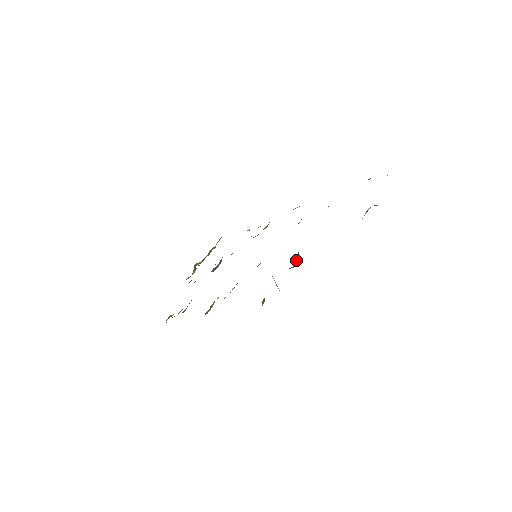
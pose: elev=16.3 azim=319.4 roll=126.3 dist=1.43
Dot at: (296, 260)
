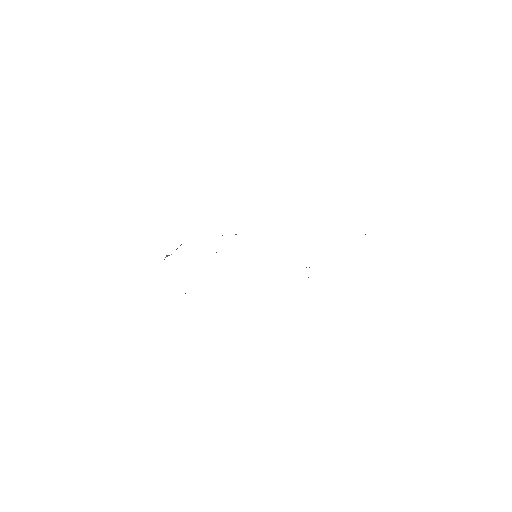
Dot at: occluded
